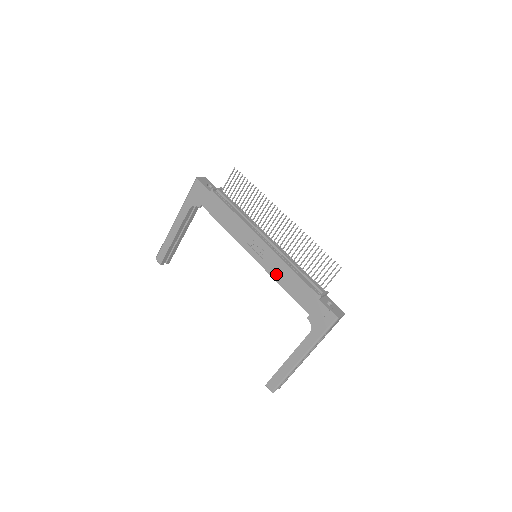
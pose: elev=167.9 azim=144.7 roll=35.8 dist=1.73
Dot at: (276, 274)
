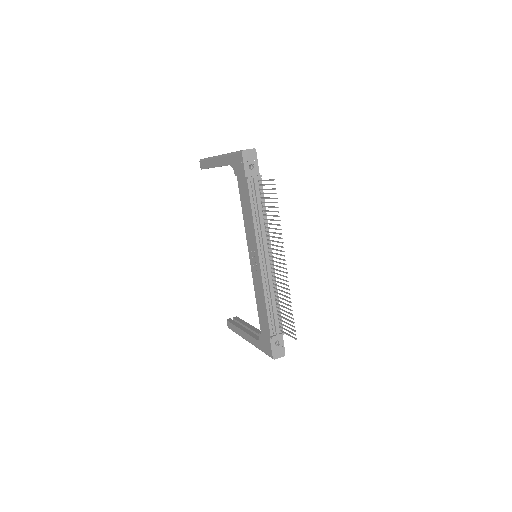
Dot at: (256, 289)
